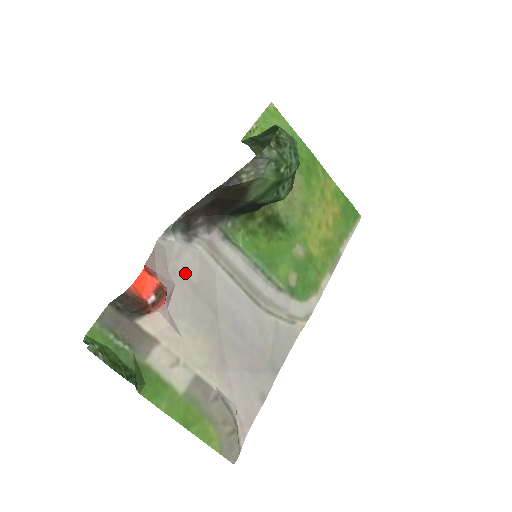
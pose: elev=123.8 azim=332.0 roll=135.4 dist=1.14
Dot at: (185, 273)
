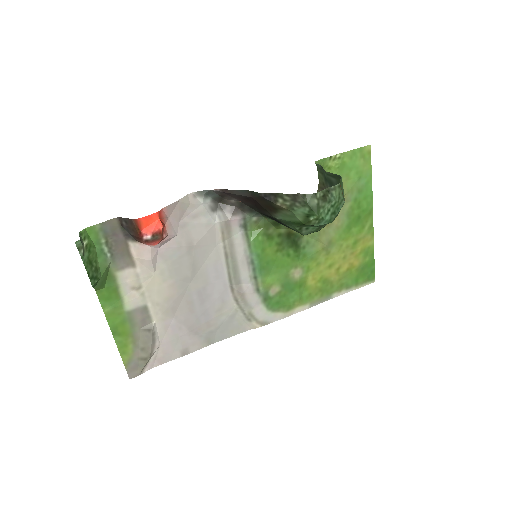
Dot at: (191, 232)
